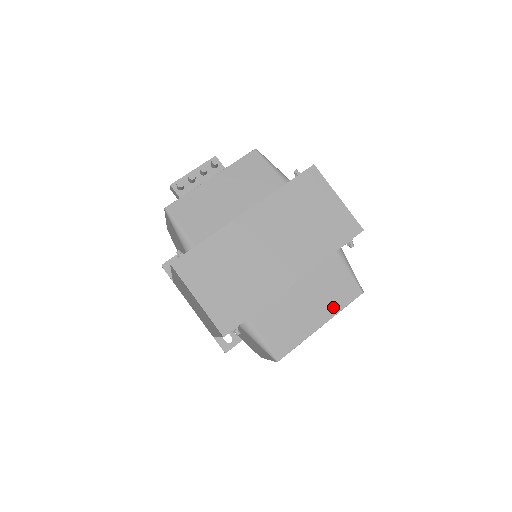
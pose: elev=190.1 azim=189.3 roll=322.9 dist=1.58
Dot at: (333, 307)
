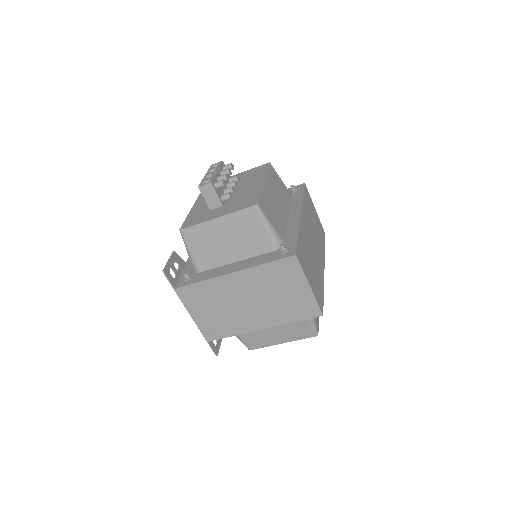
Dot at: occluded
